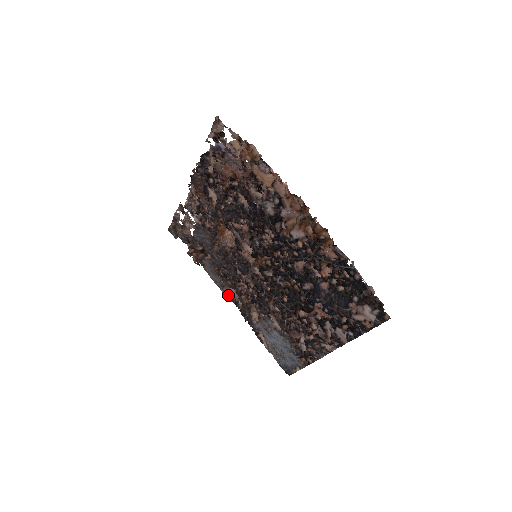
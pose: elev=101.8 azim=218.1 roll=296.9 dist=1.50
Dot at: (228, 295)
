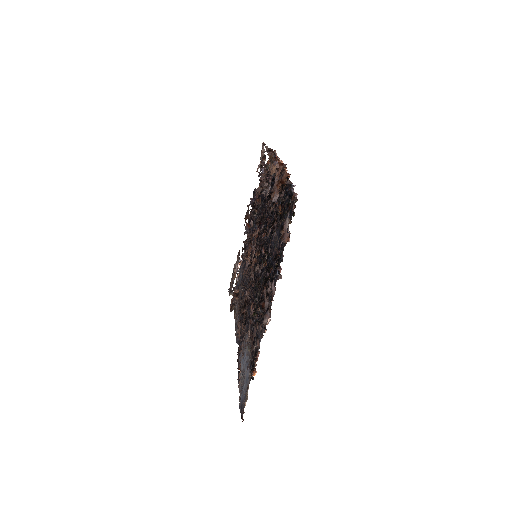
Dot at: (238, 336)
